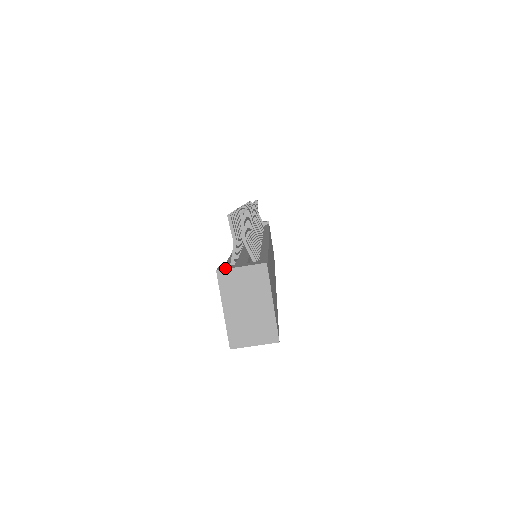
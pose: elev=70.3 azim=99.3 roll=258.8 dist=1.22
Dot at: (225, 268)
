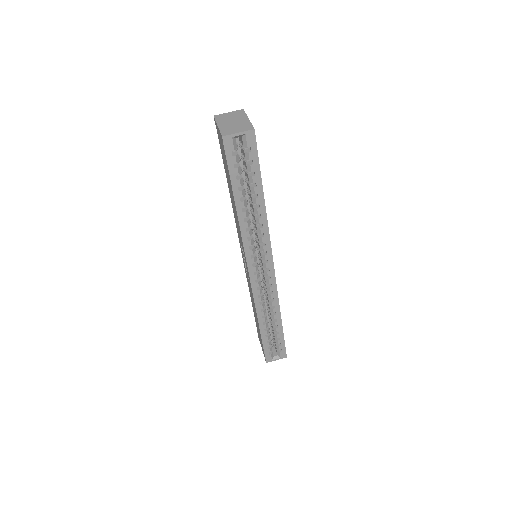
Dot at: (219, 116)
